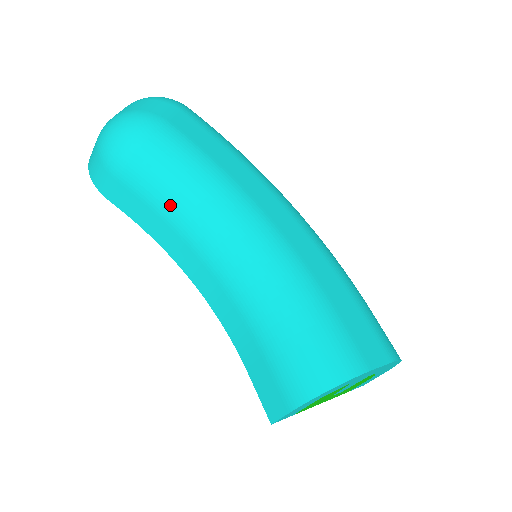
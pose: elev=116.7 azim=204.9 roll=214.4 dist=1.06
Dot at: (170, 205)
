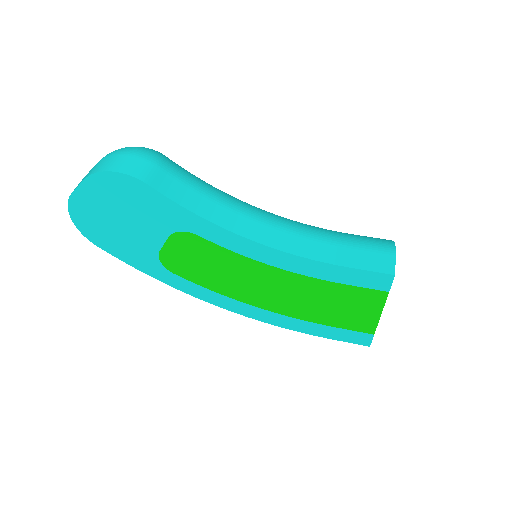
Dot at: (207, 188)
